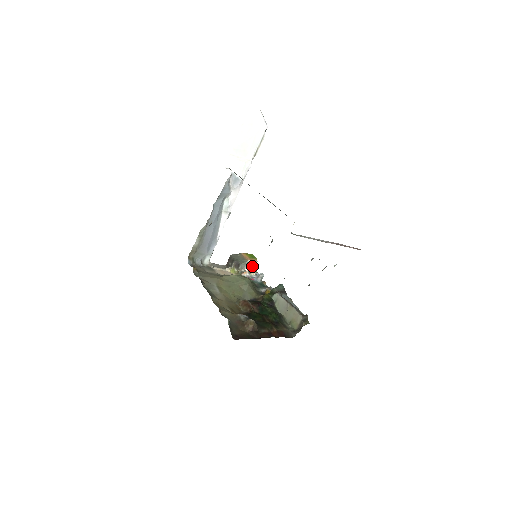
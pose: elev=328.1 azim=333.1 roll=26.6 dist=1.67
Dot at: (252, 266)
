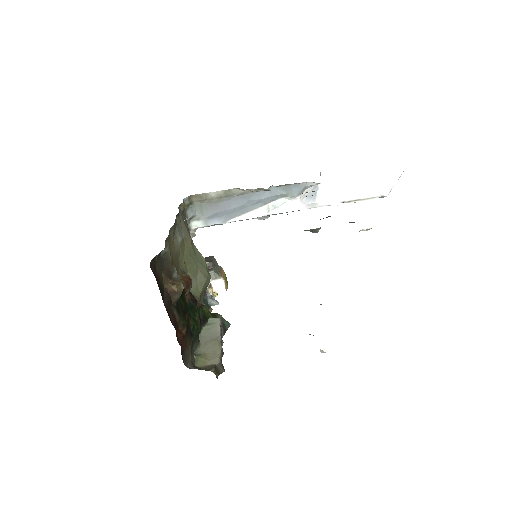
Dot at: (217, 288)
